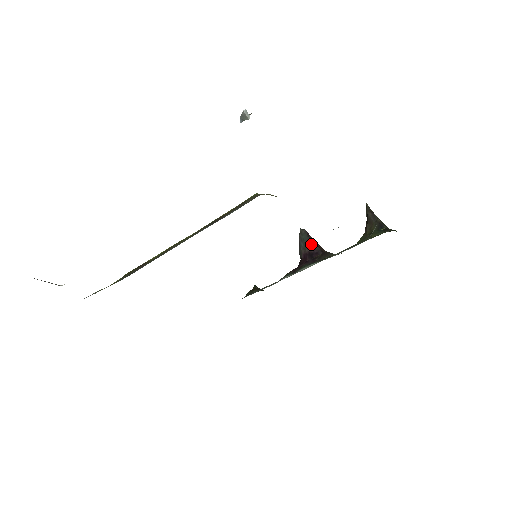
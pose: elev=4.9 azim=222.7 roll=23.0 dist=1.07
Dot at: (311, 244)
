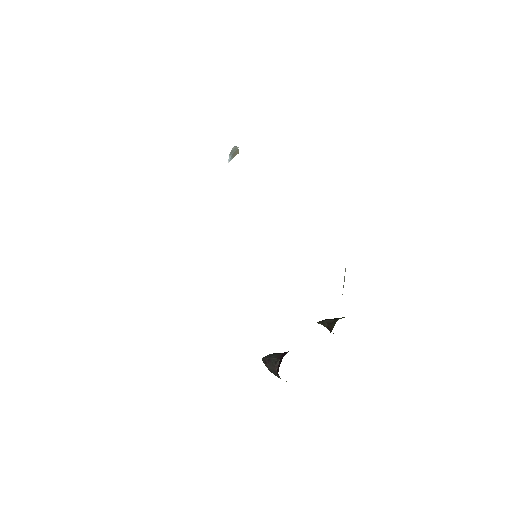
Dot at: occluded
